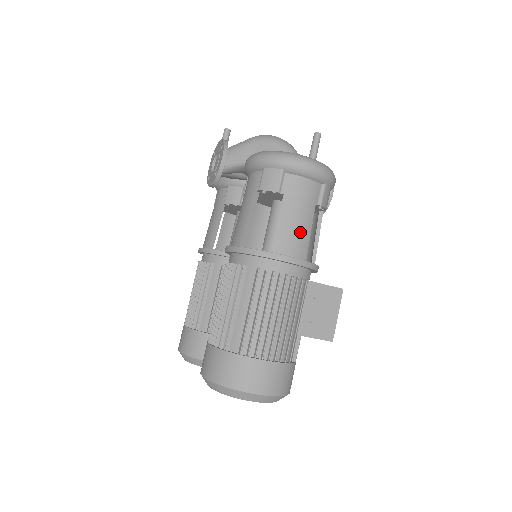
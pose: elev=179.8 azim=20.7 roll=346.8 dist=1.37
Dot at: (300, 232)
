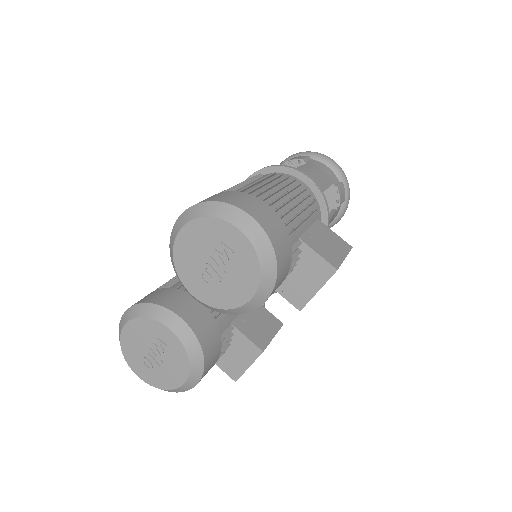
Dot at: (318, 179)
